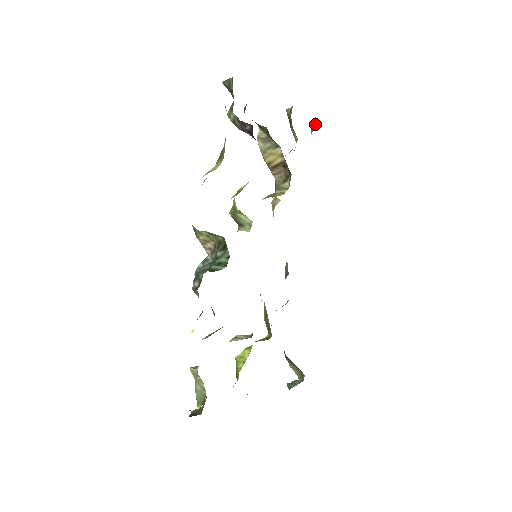
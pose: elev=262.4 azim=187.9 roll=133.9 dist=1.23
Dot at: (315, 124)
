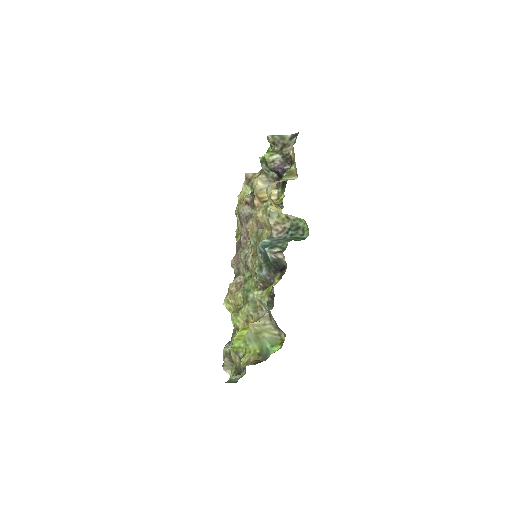
Dot at: occluded
